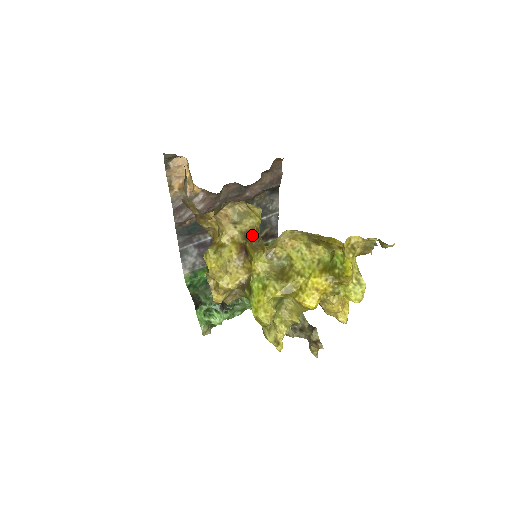
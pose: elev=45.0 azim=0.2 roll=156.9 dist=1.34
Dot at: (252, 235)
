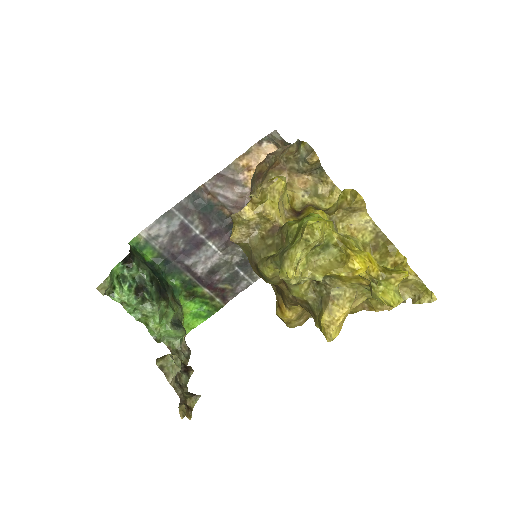
Dot at: (344, 189)
